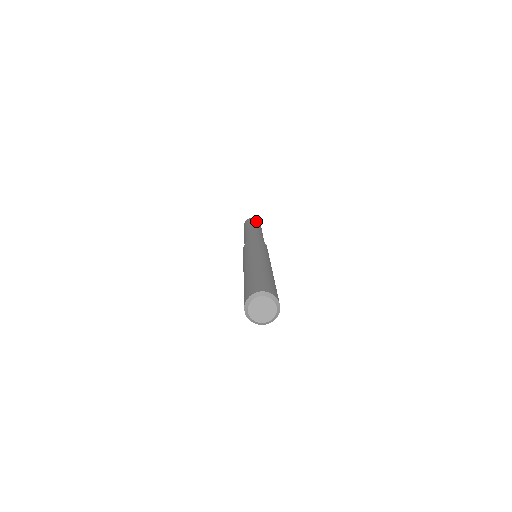
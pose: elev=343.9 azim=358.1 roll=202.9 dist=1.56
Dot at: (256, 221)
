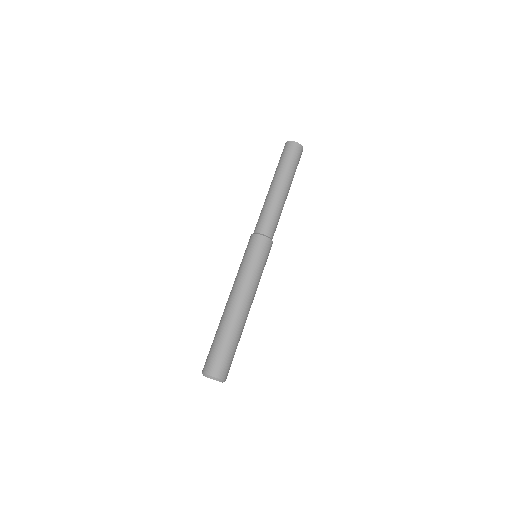
Dot at: (290, 156)
